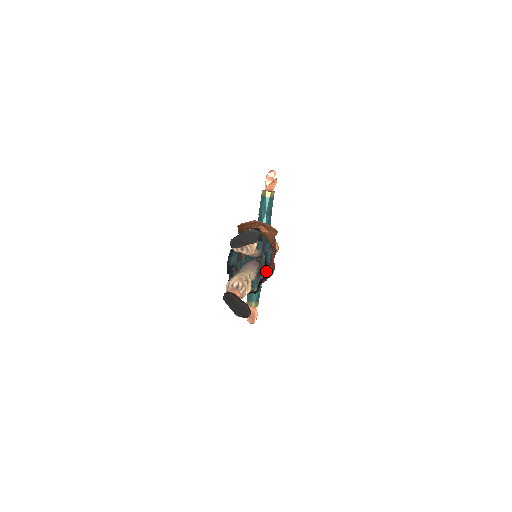
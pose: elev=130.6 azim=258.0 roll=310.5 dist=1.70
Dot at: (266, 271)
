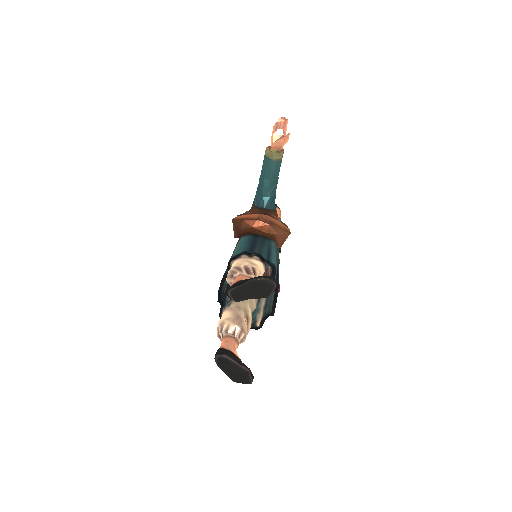
Dot at: (275, 306)
